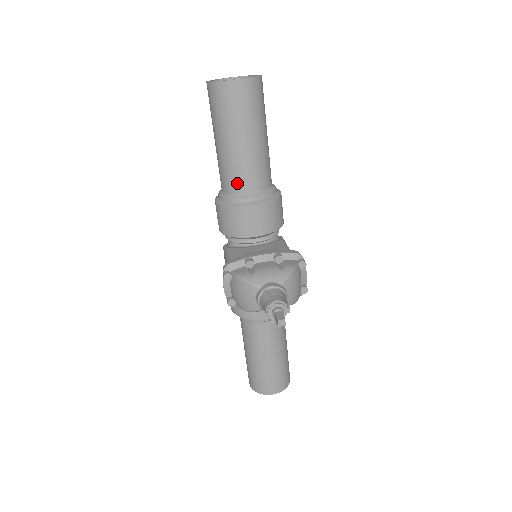
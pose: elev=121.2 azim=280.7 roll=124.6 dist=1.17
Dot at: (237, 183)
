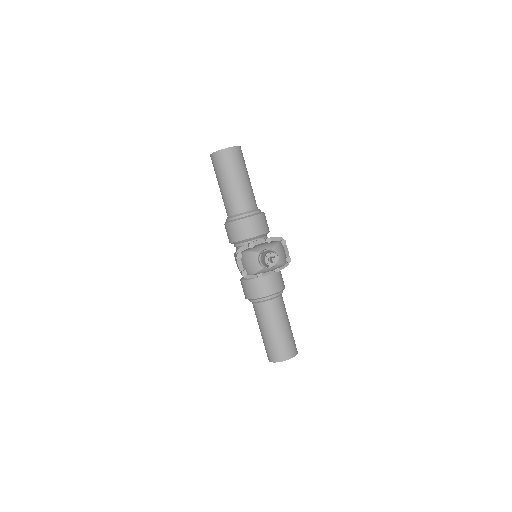
Dot at: (236, 207)
